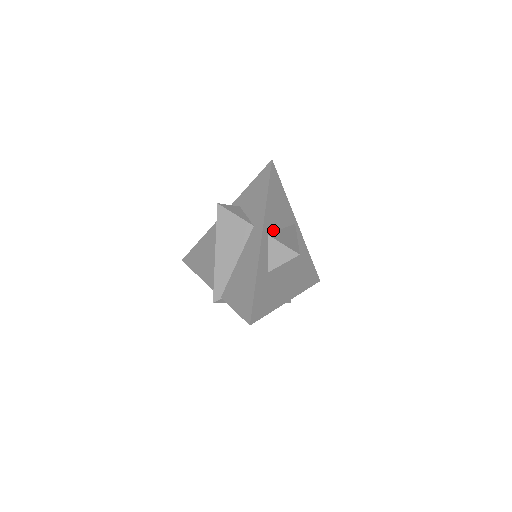
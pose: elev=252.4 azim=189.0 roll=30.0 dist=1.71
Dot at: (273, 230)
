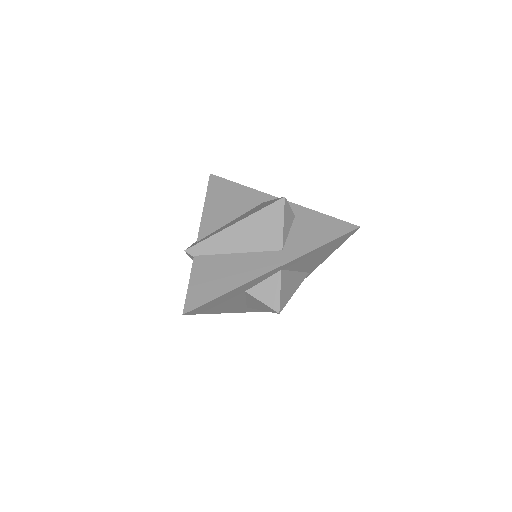
Dot at: (289, 269)
